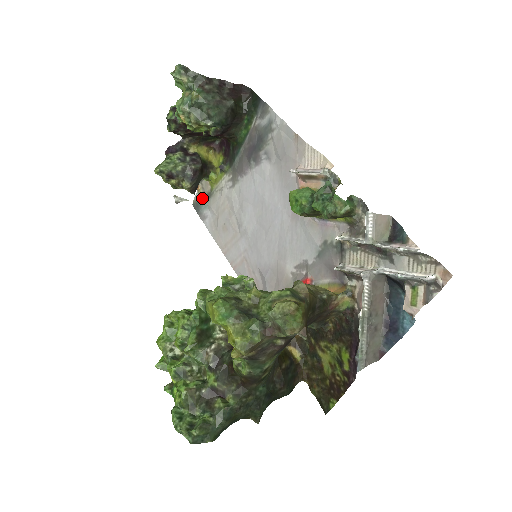
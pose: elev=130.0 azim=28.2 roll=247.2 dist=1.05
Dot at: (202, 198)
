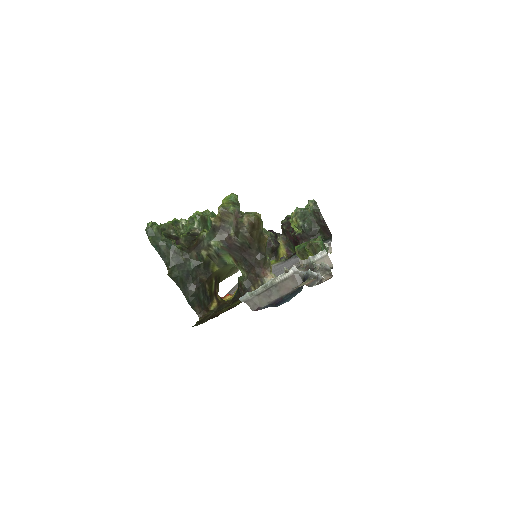
Dot at: occluded
